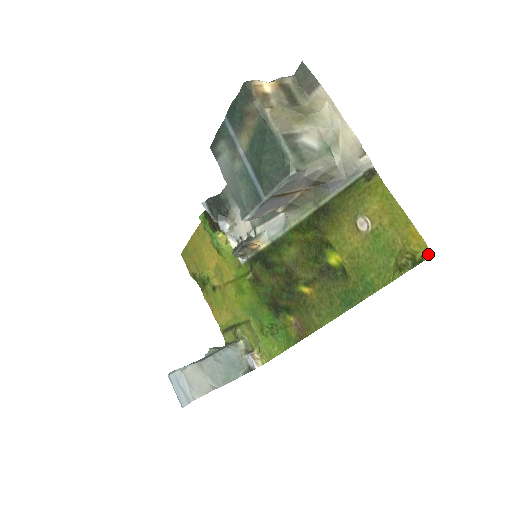
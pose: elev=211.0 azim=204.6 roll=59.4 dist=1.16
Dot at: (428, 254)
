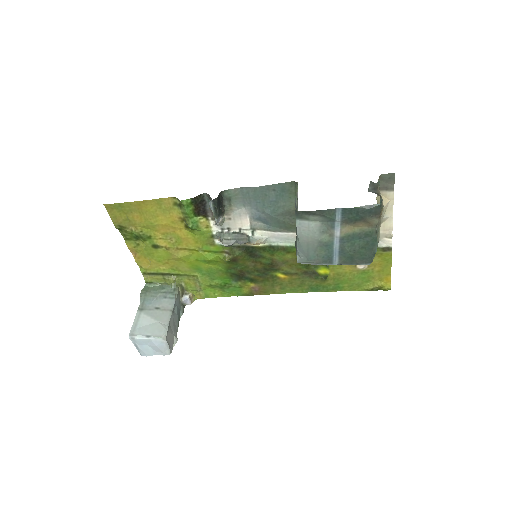
Dot at: (389, 289)
